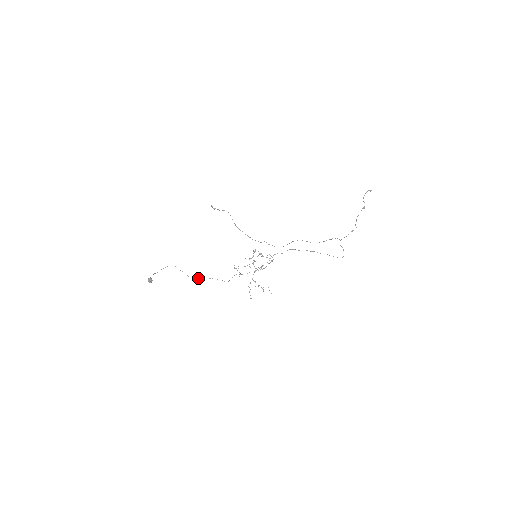
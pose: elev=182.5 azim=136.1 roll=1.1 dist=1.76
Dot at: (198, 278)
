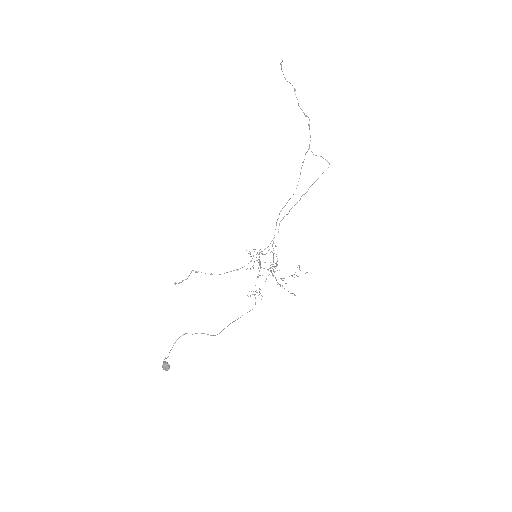
Dot at: occluded
